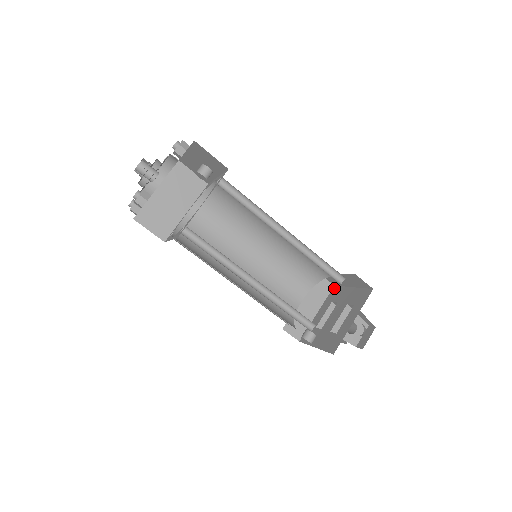
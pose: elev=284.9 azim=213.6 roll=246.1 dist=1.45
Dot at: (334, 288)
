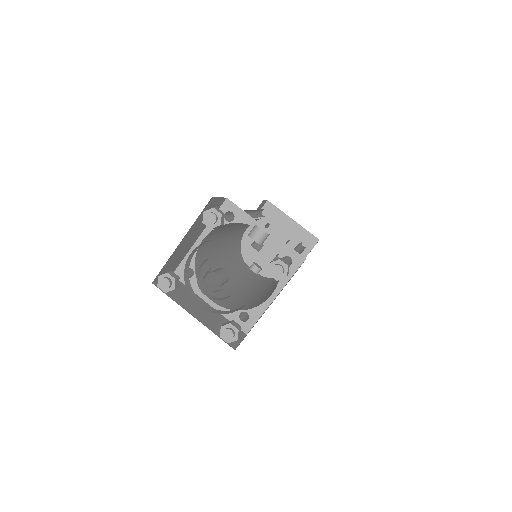
Dot at: (268, 205)
